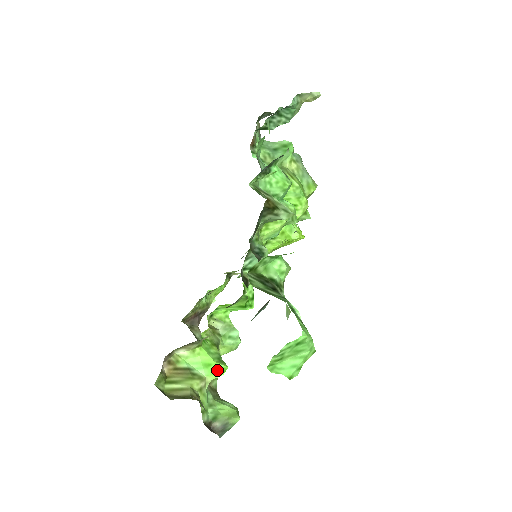
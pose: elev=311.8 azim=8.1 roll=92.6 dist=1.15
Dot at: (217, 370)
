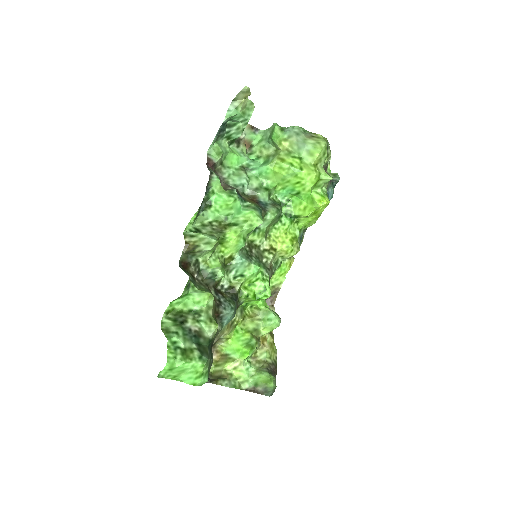
Dot at: (243, 353)
